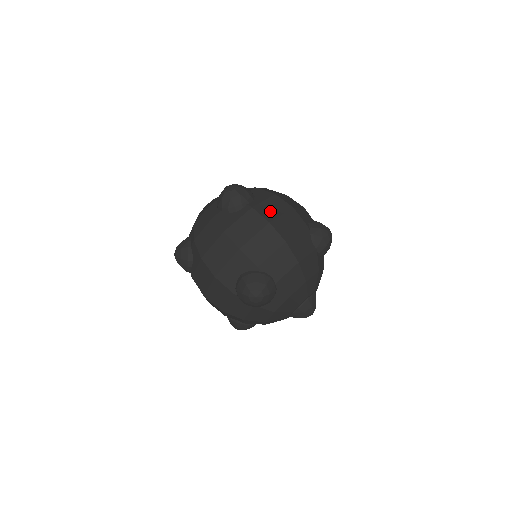
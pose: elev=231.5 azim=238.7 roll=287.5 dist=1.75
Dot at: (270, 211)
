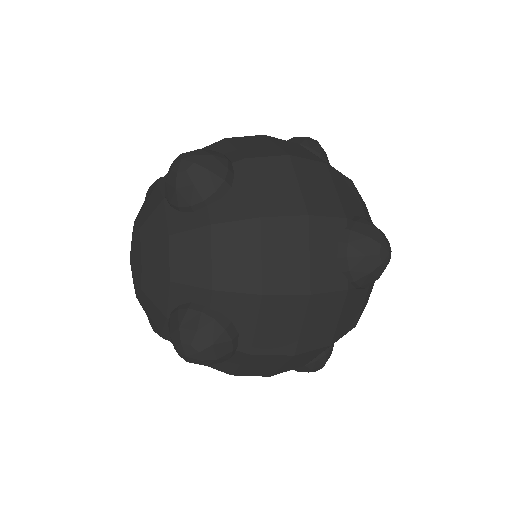
Dot at: (280, 337)
